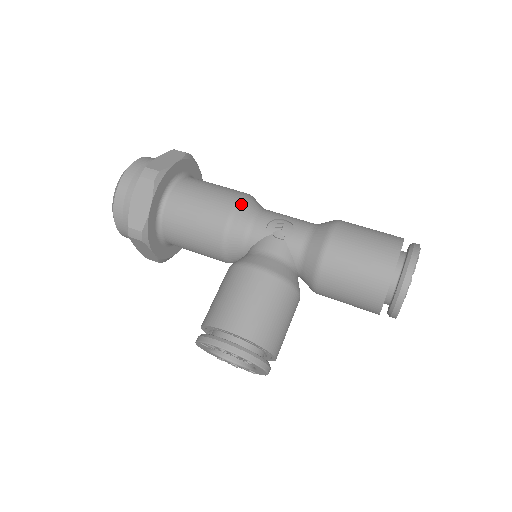
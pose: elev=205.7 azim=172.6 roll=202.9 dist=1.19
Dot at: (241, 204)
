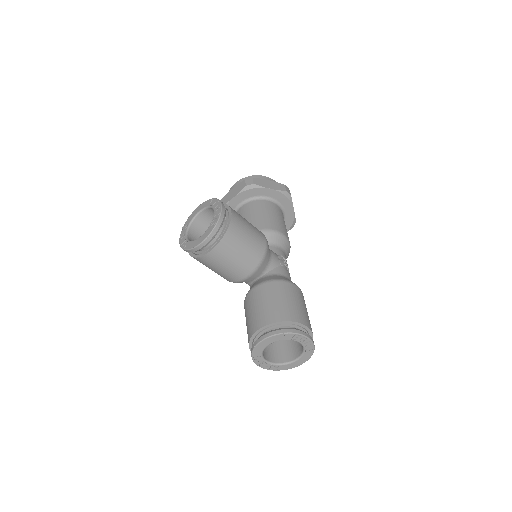
Dot at: (288, 242)
